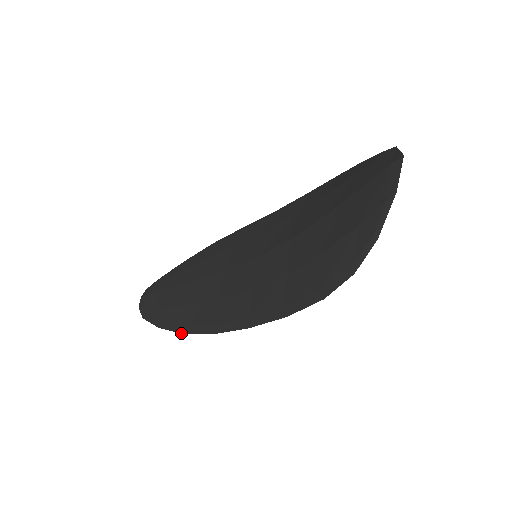
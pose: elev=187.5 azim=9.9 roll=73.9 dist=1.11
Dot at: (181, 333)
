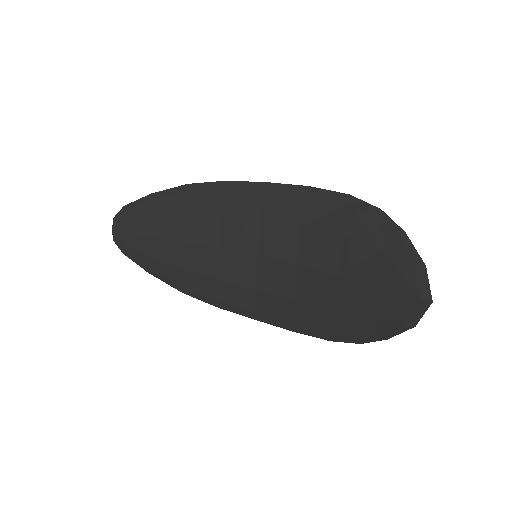
Dot at: (180, 291)
